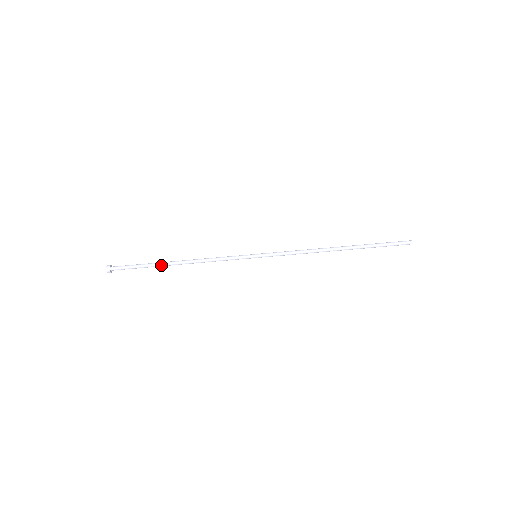
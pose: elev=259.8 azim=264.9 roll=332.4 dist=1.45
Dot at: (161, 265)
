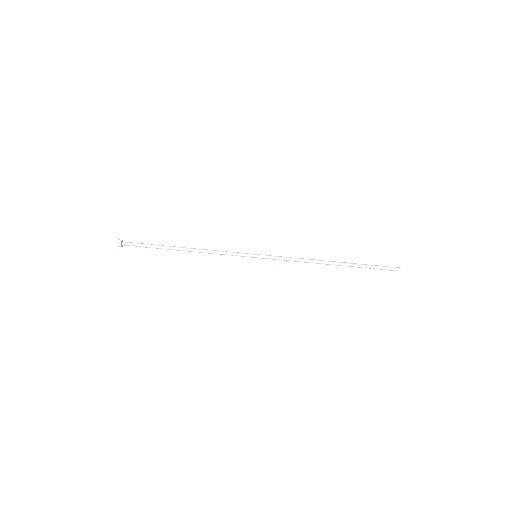
Dot at: (169, 247)
